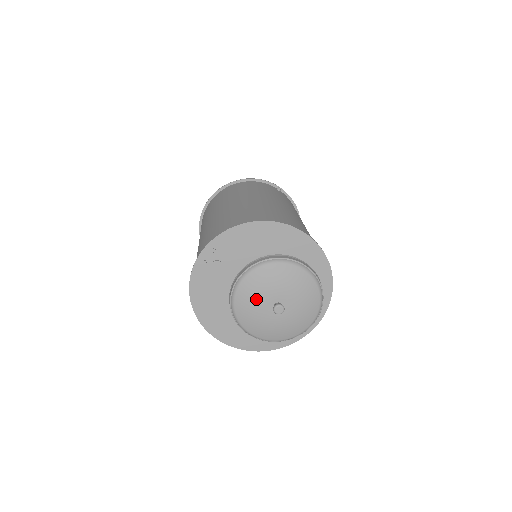
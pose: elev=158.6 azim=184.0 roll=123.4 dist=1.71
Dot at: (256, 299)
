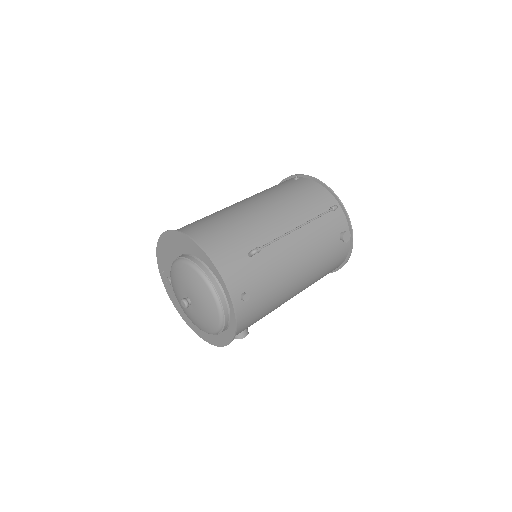
Dot at: (180, 300)
